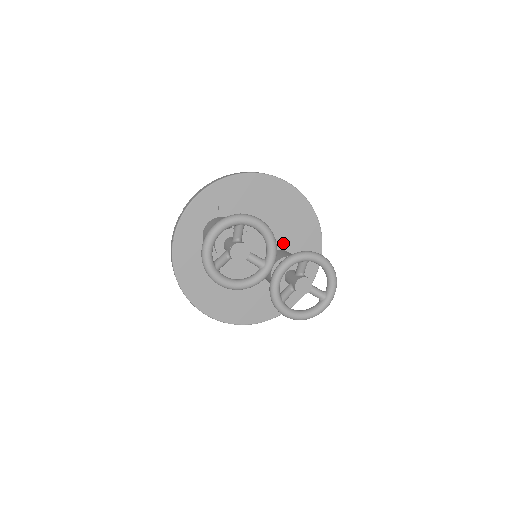
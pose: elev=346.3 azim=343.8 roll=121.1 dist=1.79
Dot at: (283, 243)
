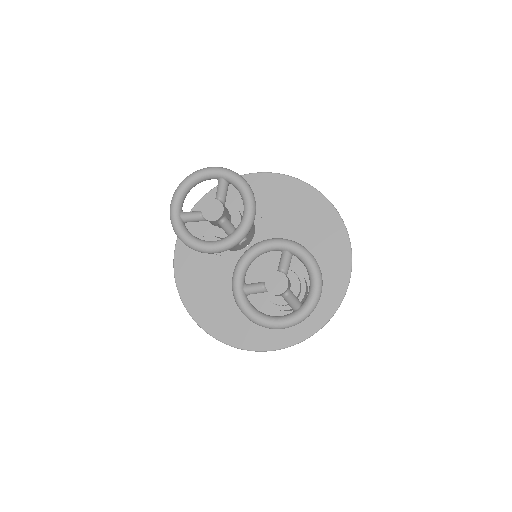
Dot at: (300, 263)
